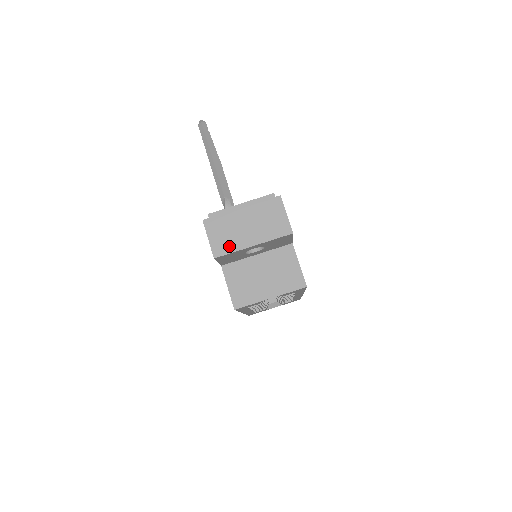
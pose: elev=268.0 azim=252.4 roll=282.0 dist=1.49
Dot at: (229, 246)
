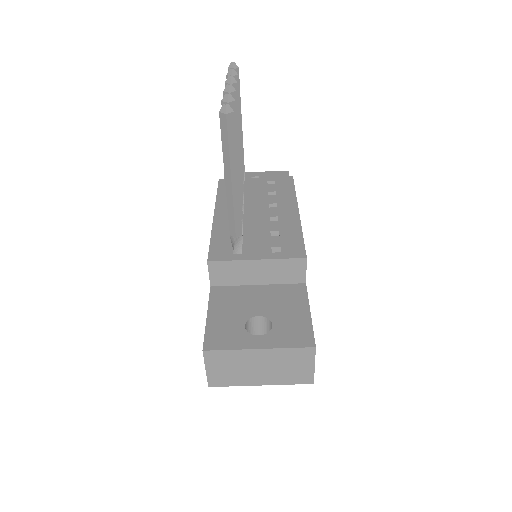
Dot at: (230, 380)
